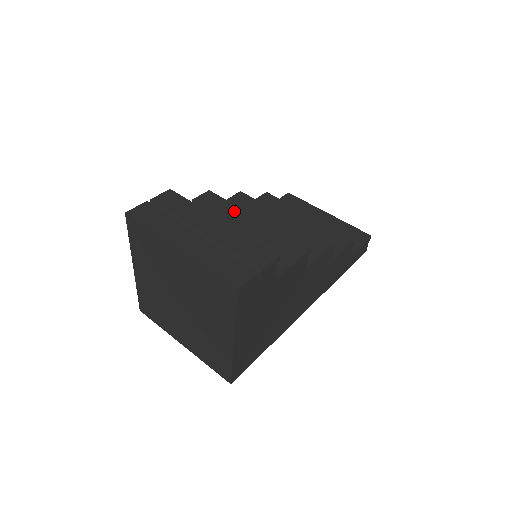
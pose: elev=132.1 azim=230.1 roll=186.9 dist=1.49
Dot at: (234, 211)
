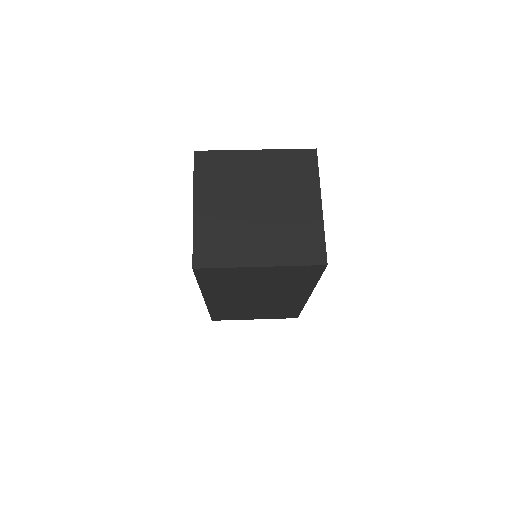
Dot at: occluded
